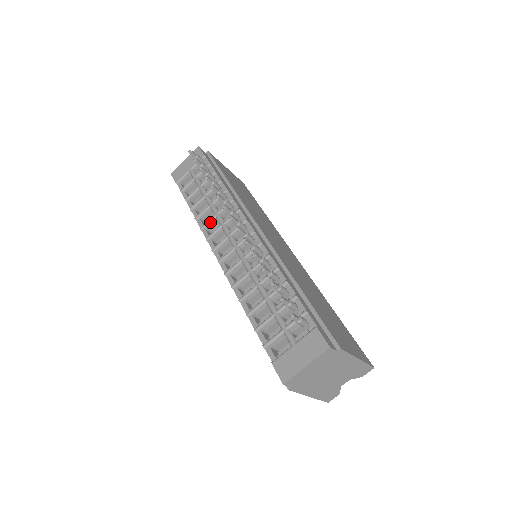
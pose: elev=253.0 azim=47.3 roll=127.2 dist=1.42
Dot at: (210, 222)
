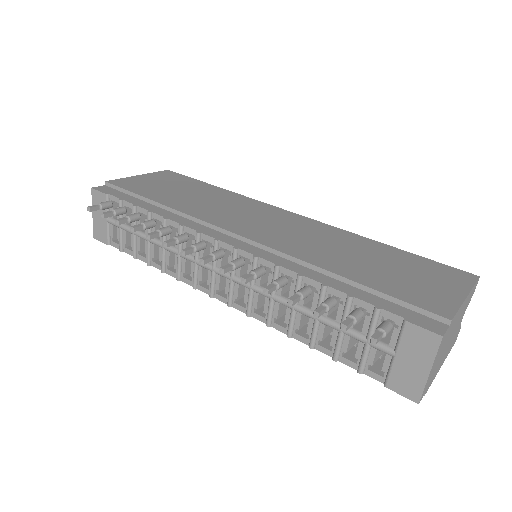
Dot at: (180, 266)
